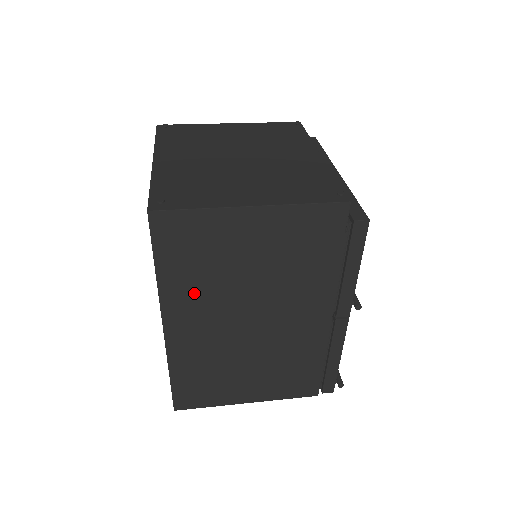
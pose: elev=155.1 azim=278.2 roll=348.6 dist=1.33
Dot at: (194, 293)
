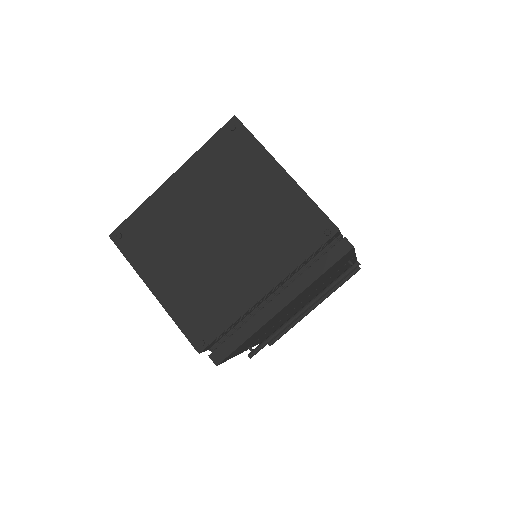
Dot at: occluded
